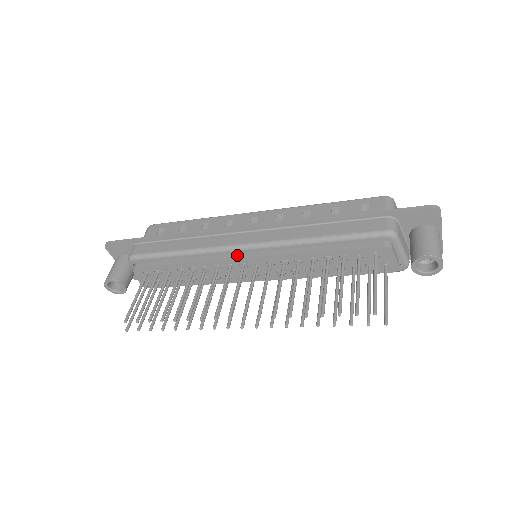
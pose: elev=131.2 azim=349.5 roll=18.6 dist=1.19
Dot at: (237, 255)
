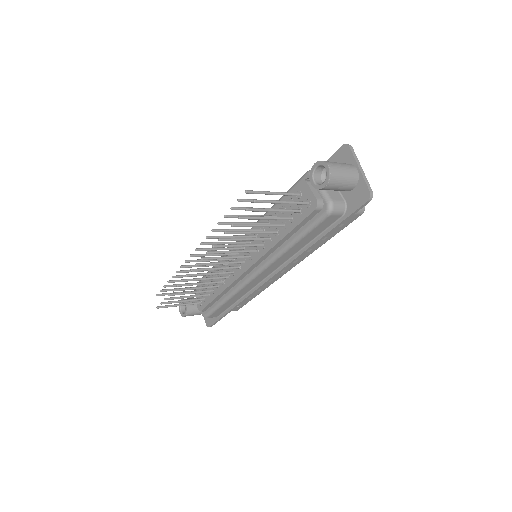
Dot at: occluded
